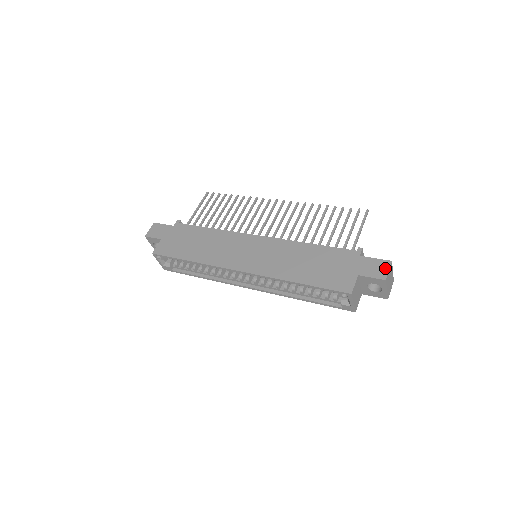
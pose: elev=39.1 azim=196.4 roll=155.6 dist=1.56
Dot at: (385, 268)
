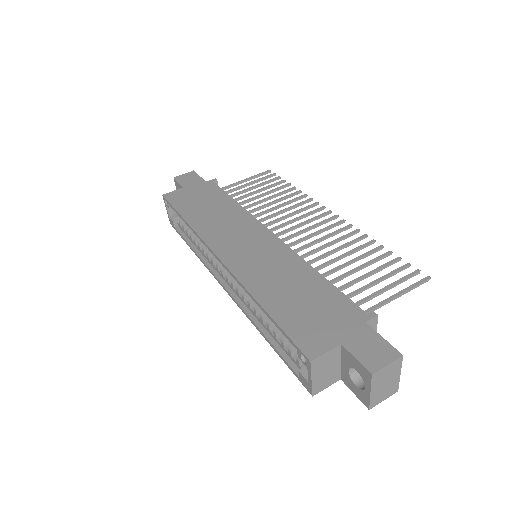
Dot at: (385, 358)
